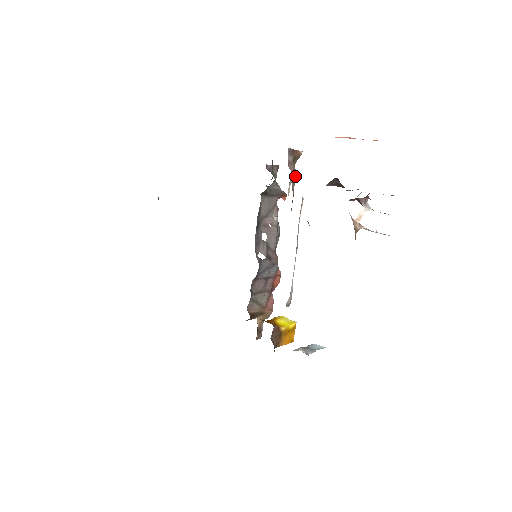
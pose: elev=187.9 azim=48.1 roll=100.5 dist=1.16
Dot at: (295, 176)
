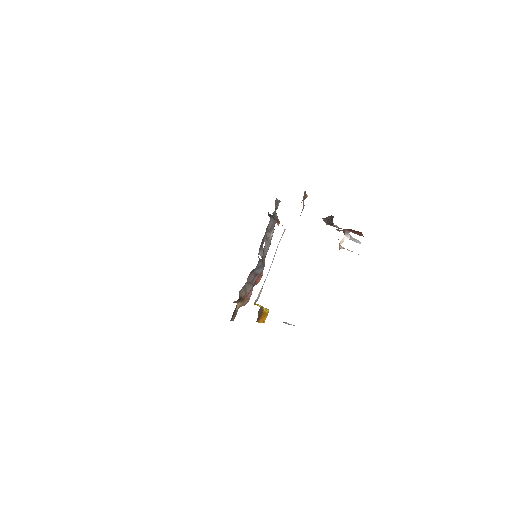
Dot at: (303, 208)
